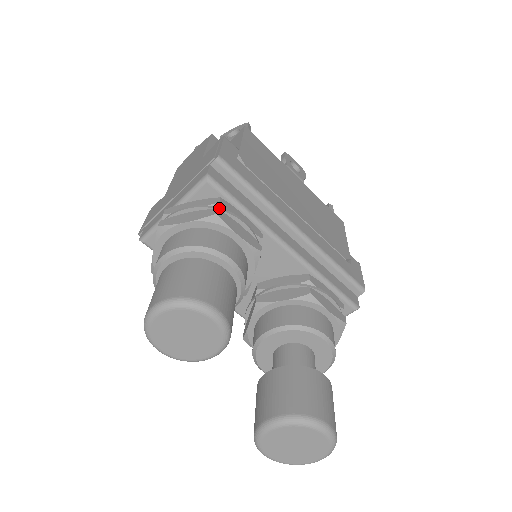
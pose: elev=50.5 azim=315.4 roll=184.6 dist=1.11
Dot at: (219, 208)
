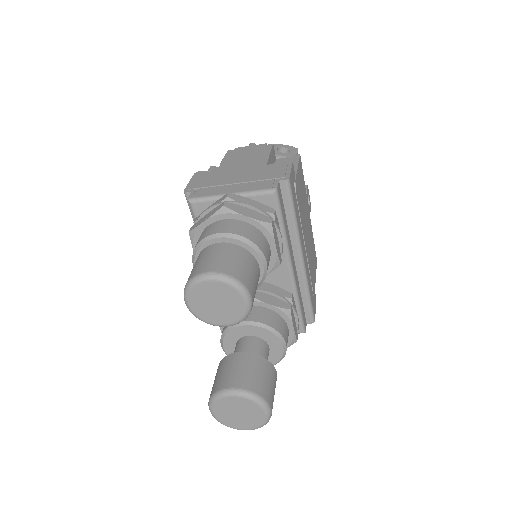
Dot at: (272, 218)
